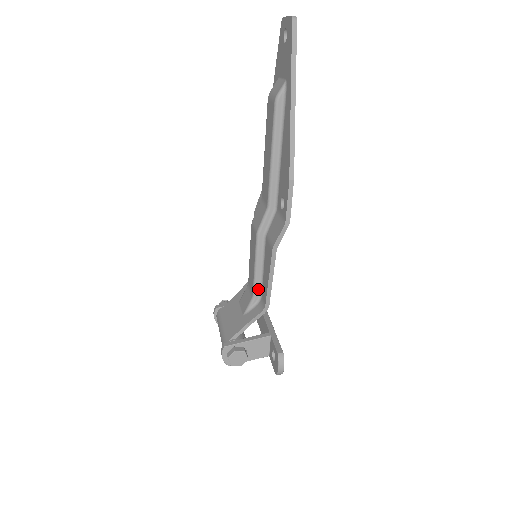
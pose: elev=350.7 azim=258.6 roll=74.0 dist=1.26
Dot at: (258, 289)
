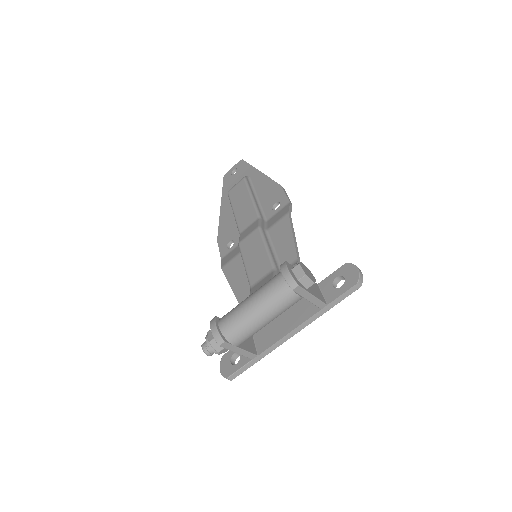
Dot at: (276, 265)
